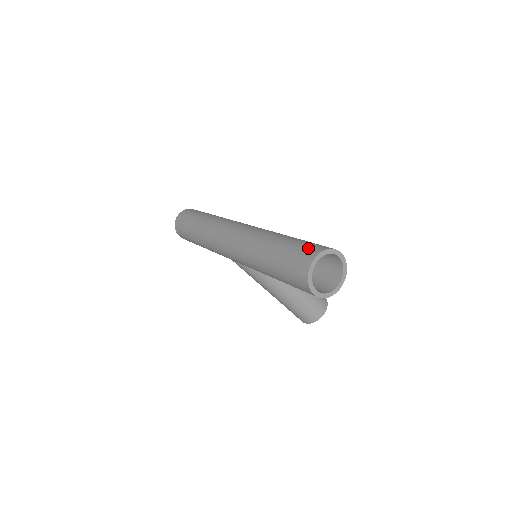
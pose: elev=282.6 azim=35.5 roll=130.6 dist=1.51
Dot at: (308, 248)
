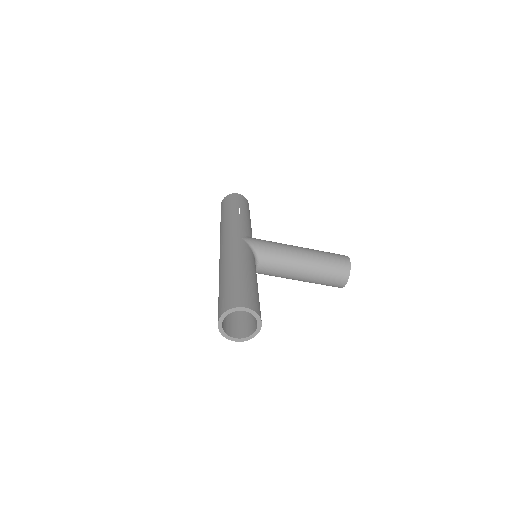
Dot at: (221, 305)
